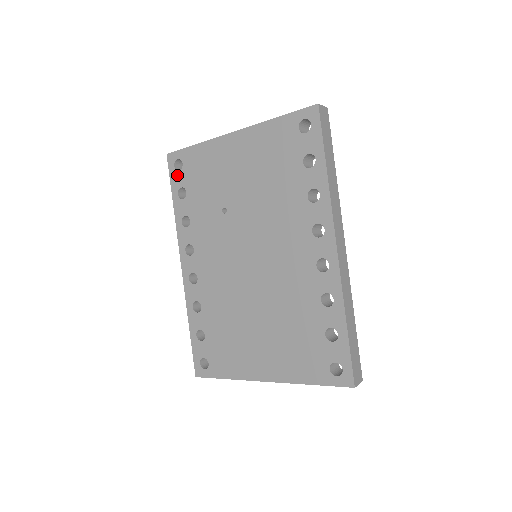
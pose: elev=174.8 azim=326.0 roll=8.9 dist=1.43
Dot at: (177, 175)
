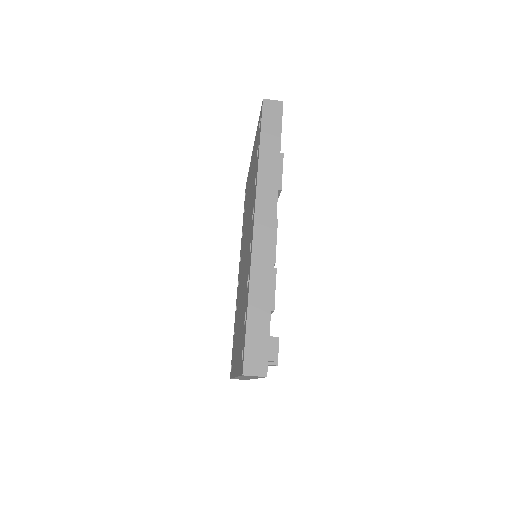
Dot at: occluded
